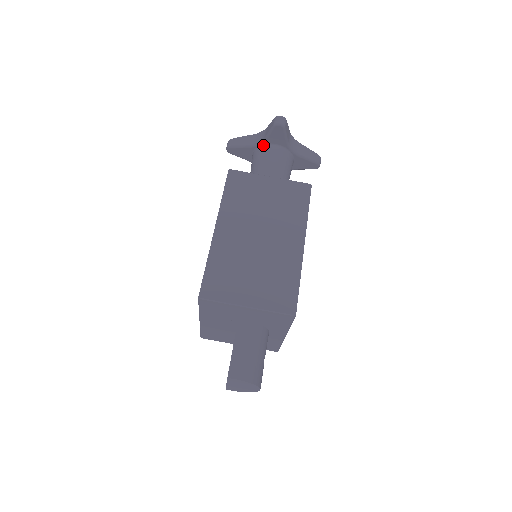
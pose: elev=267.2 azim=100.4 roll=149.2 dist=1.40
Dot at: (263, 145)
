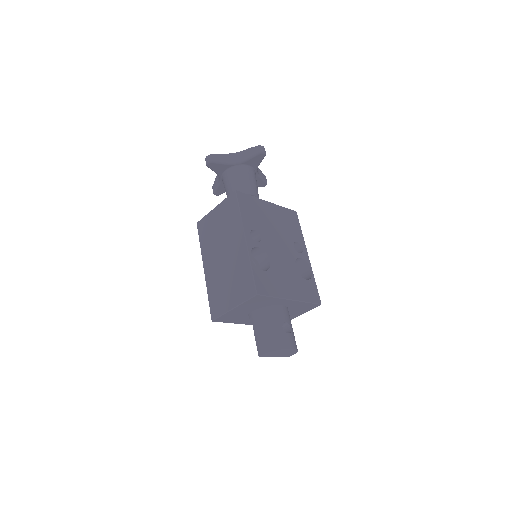
Dot at: (222, 177)
